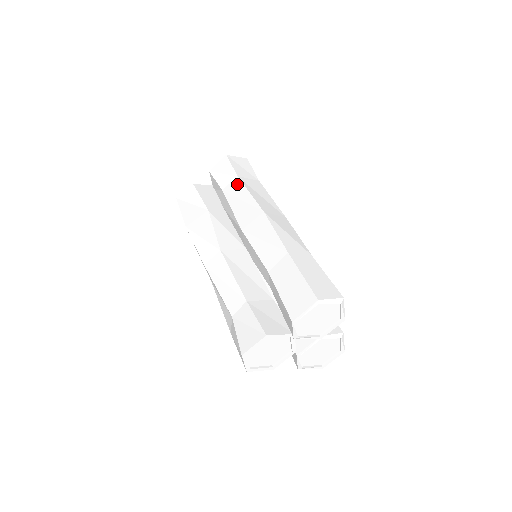
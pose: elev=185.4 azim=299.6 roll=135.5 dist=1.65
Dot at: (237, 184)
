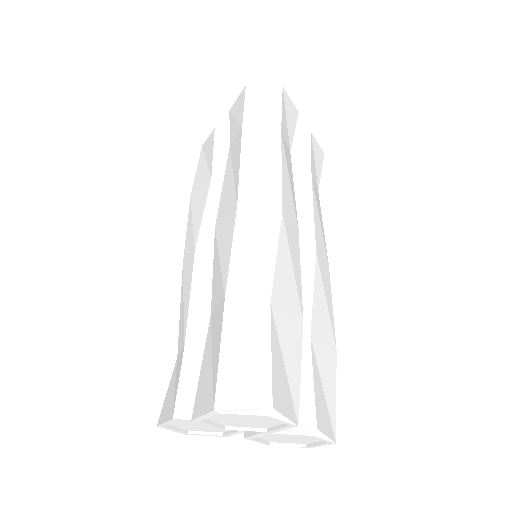
Dot at: (238, 142)
